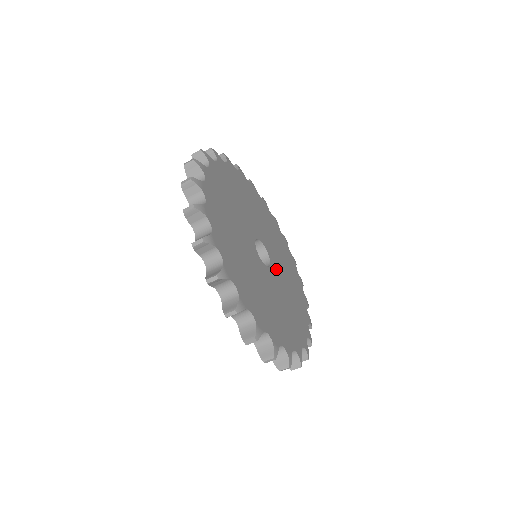
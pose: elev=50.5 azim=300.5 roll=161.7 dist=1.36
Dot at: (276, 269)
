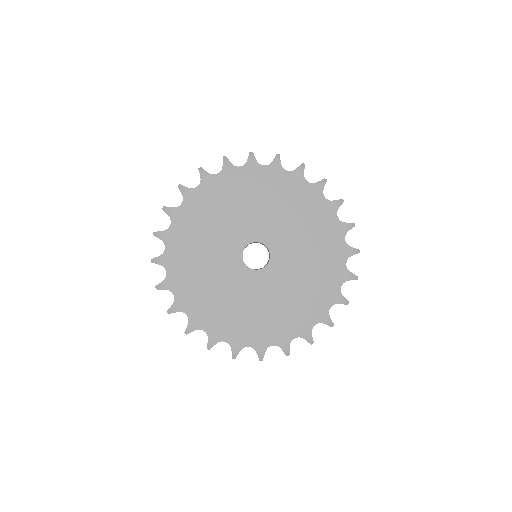
Dot at: (275, 239)
